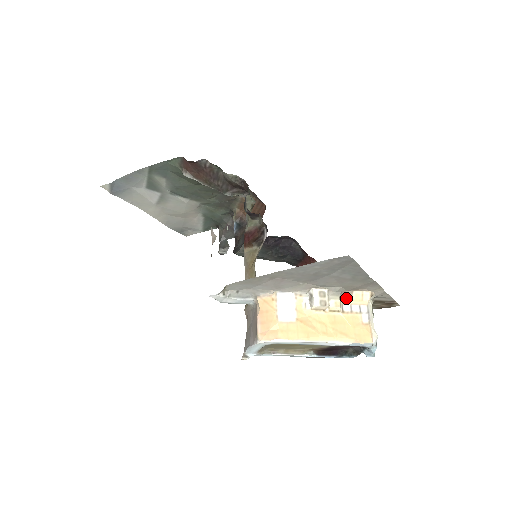
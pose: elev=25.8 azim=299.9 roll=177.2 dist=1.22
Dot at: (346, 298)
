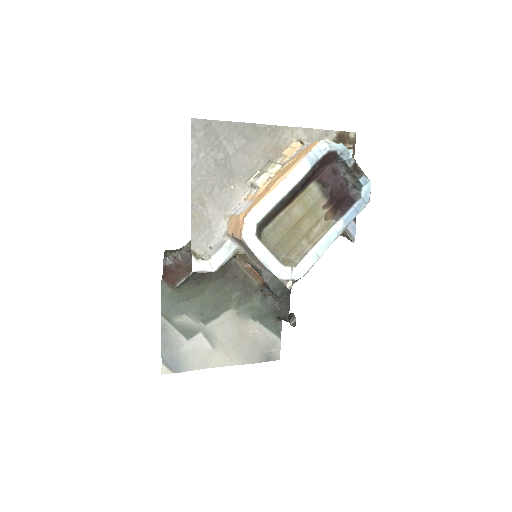
Dot at: (282, 161)
